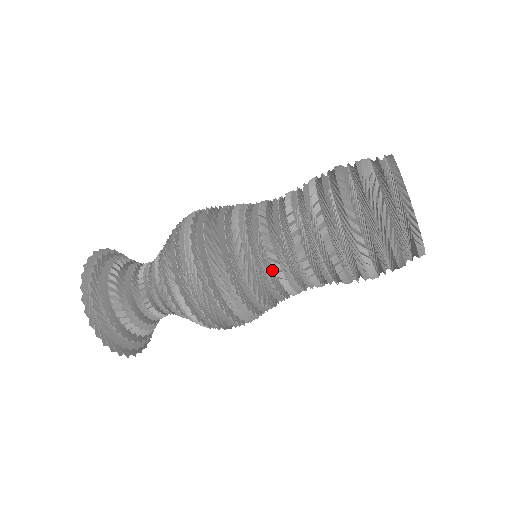
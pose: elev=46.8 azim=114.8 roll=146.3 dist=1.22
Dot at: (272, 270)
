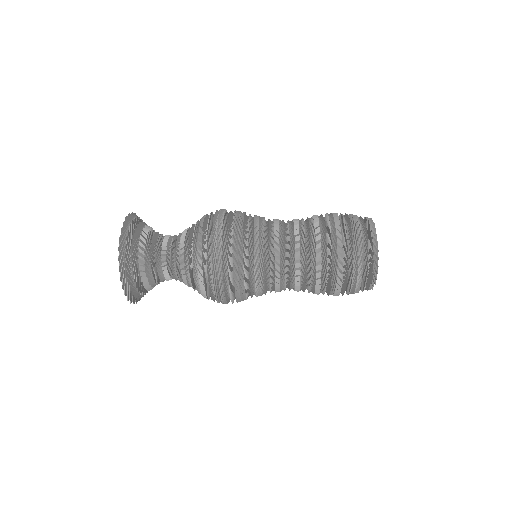
Dot at: (273, 288)
